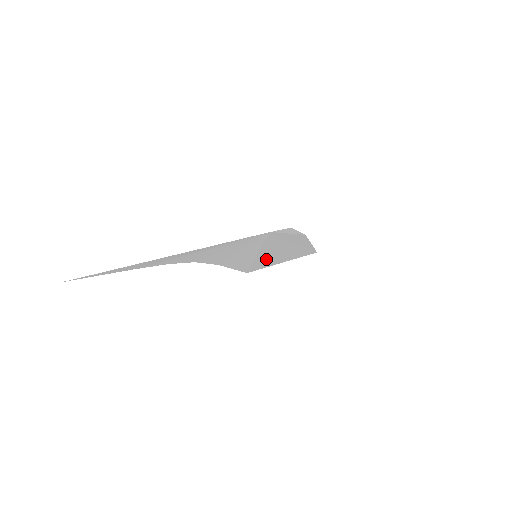
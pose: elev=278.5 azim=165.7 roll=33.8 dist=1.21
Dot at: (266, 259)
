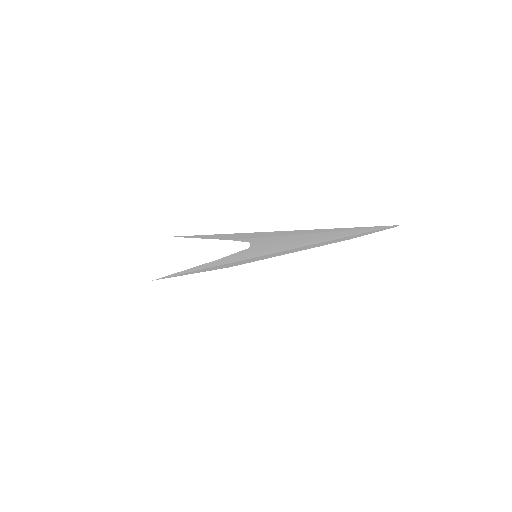
Dot at: occluded
